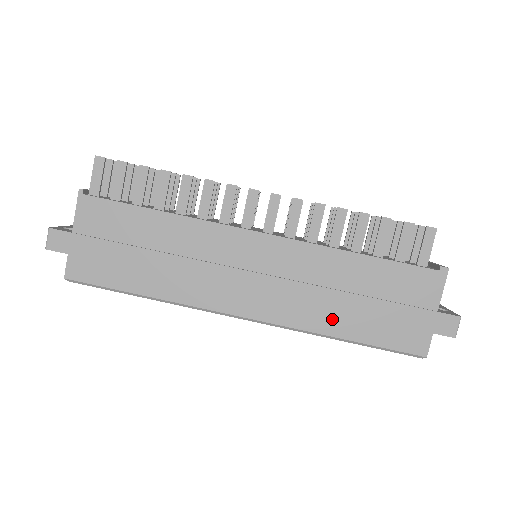
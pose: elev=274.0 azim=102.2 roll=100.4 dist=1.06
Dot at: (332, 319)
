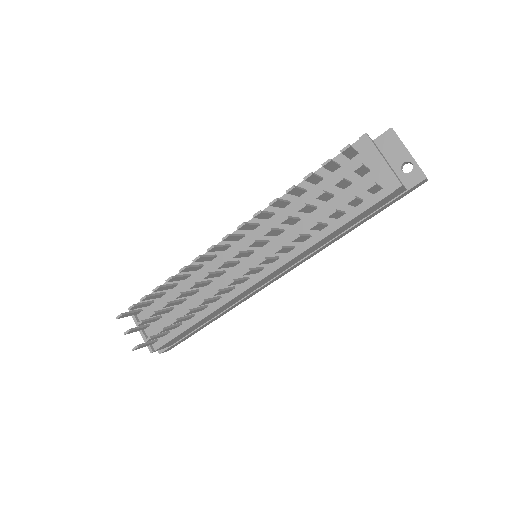
Dot at: occluded
